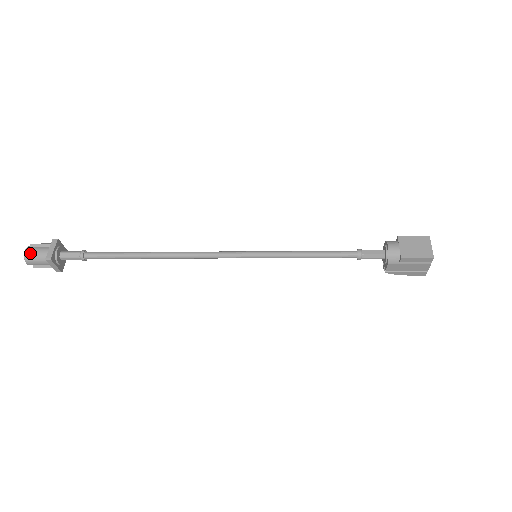
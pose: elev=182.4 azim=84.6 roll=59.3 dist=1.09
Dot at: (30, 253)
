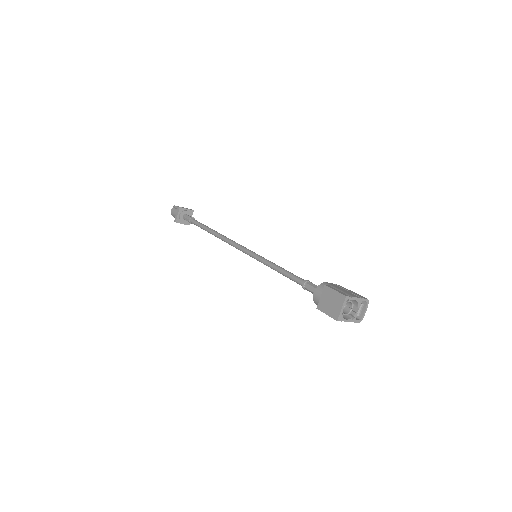
Dot at: (172, 213)
